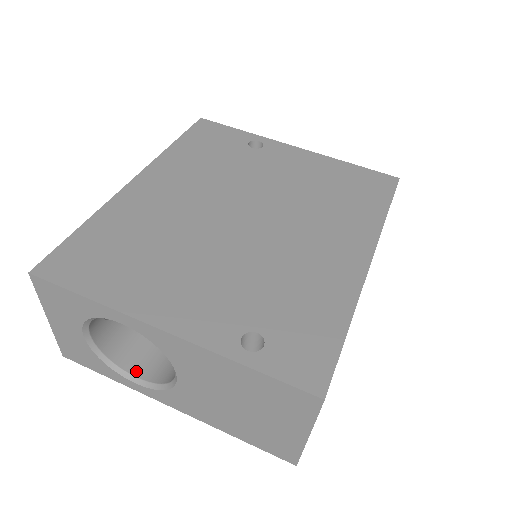
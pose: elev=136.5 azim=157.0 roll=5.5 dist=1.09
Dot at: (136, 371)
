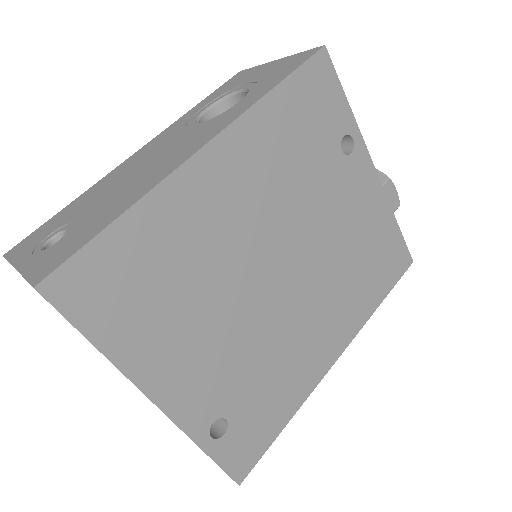
Dot at: occluded
